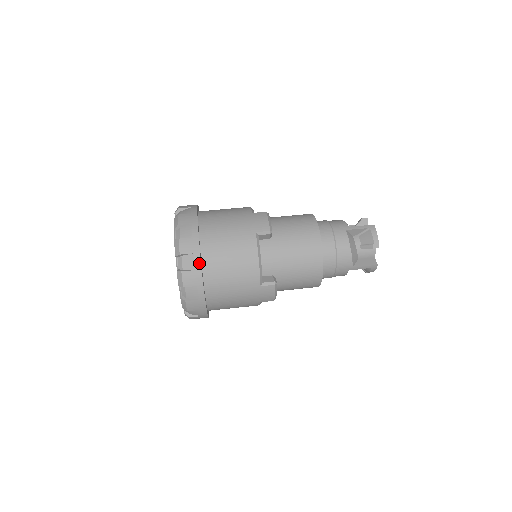
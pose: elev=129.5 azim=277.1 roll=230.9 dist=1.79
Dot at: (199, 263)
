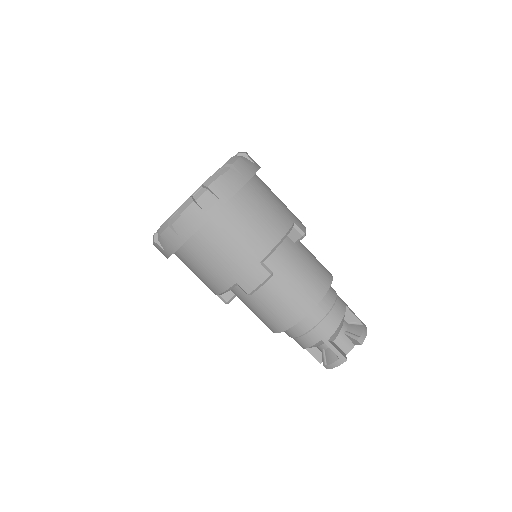
Dot at: (170, 253)
